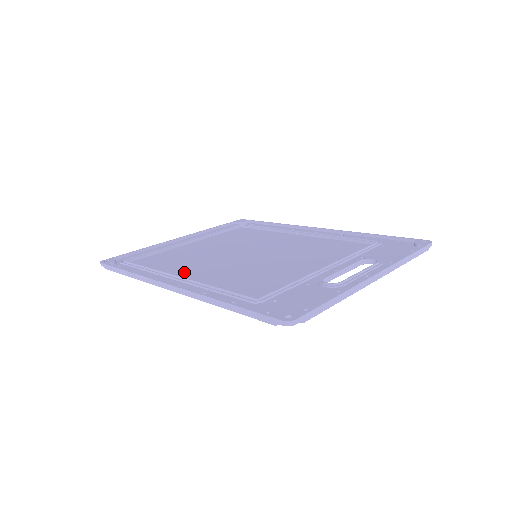
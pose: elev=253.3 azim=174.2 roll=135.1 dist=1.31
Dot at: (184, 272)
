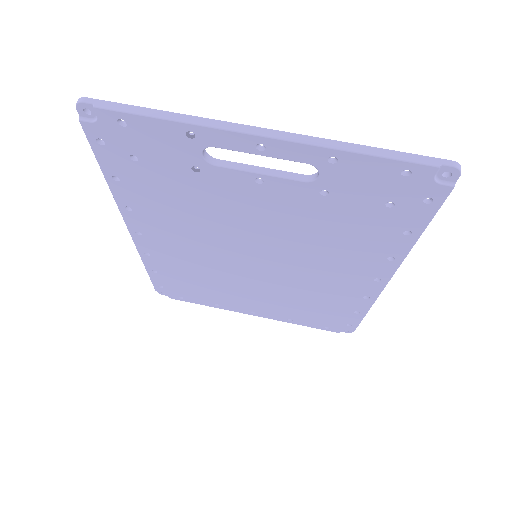
Dot at: (175, 254)
